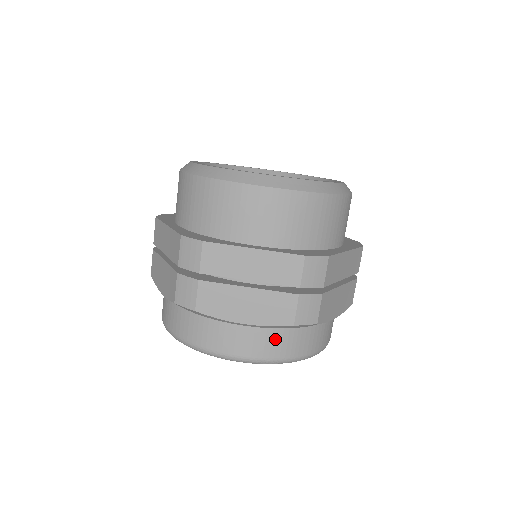
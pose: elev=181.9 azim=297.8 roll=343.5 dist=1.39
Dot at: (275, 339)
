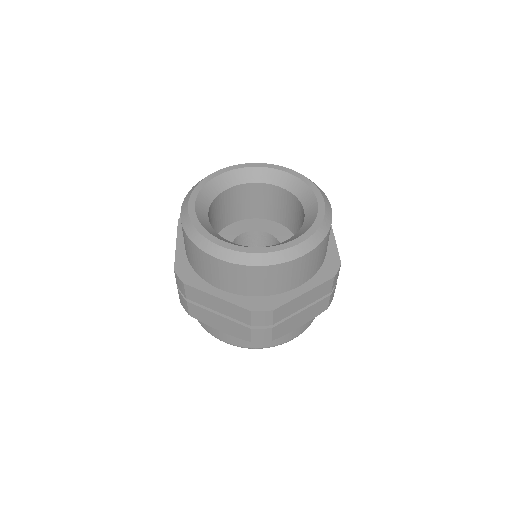
Dot at: occluded
